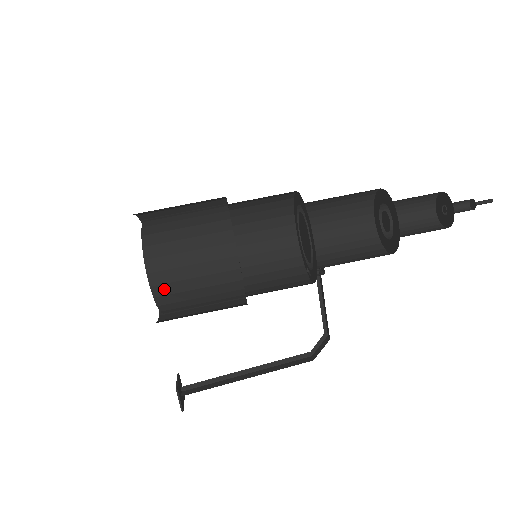
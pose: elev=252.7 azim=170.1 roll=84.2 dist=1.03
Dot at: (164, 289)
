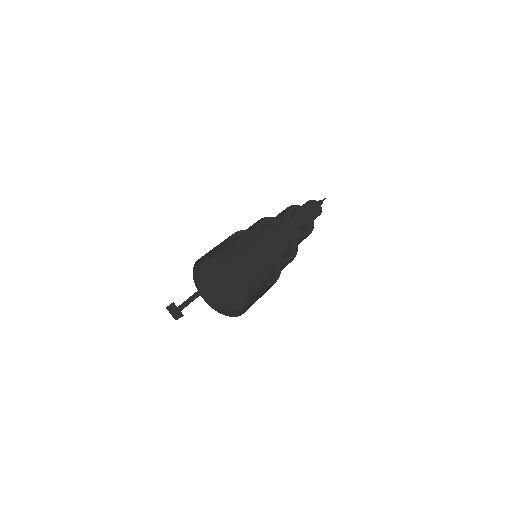
Dot at: occluded
